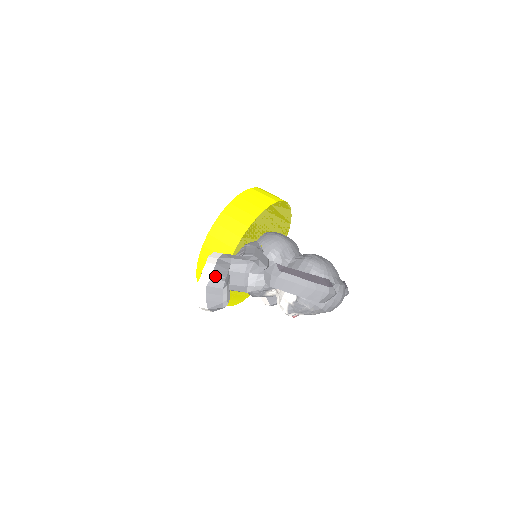
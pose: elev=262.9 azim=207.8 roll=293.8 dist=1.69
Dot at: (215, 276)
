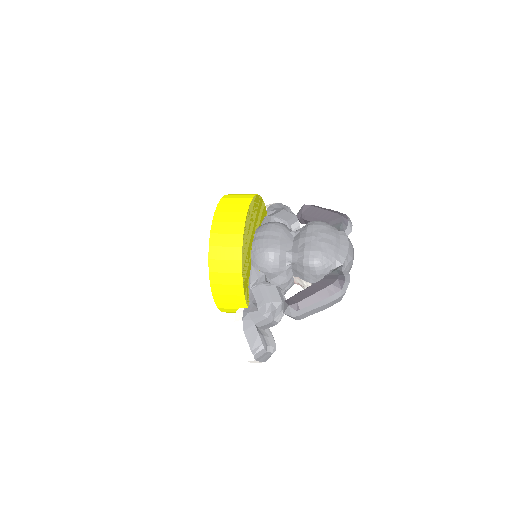
Dot at: (255, 351)
